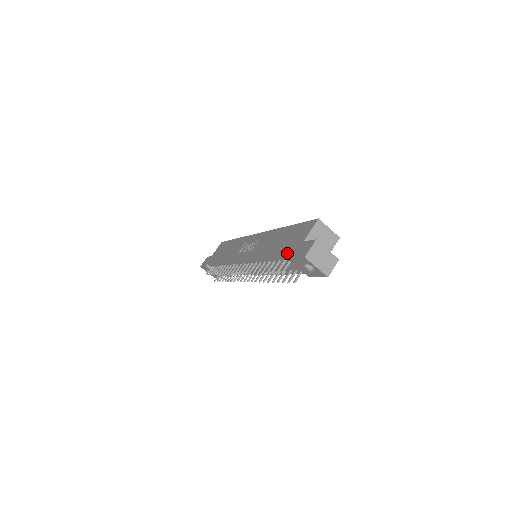
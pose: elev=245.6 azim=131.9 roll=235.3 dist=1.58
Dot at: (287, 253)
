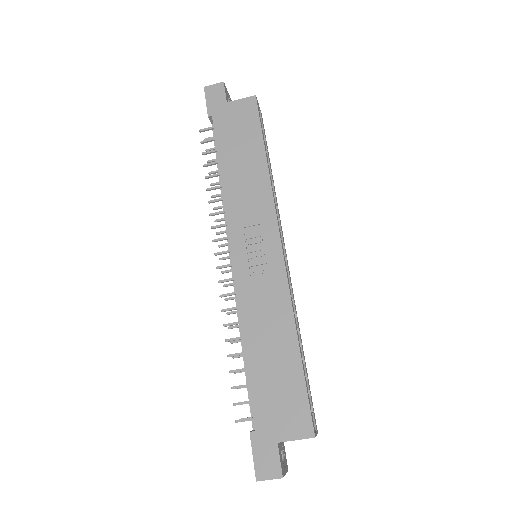
Dot at: (257, 420)
